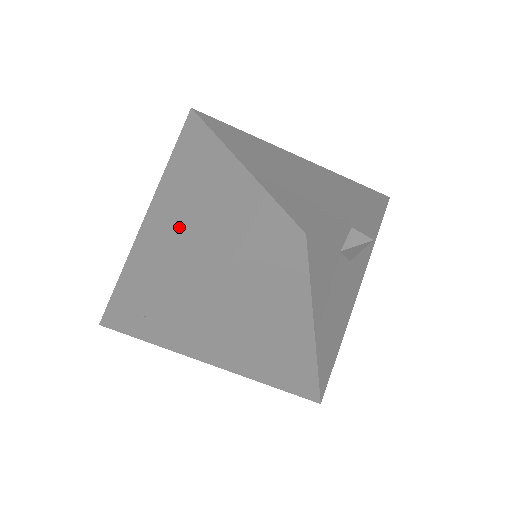
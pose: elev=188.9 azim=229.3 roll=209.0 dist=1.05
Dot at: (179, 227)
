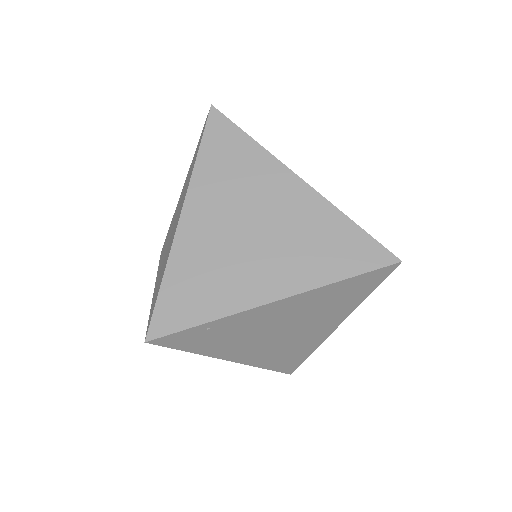
Dot at: (244, 239)
